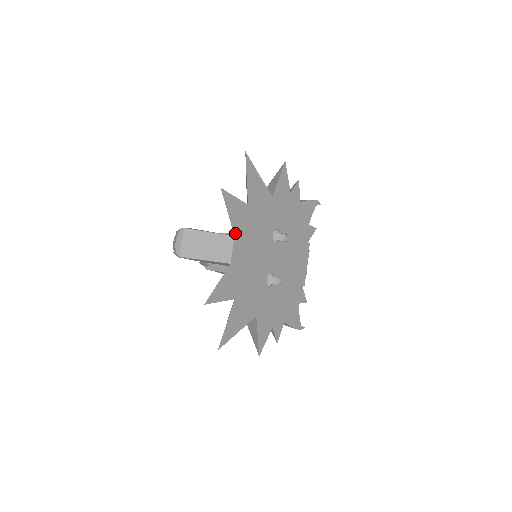
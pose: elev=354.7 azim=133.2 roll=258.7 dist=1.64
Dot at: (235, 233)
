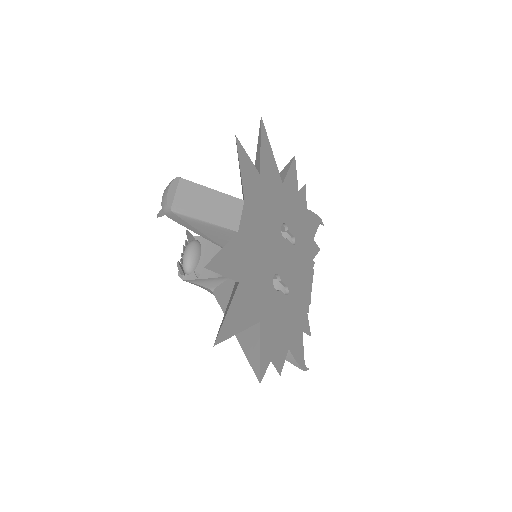
Dot at: (245, 198)
